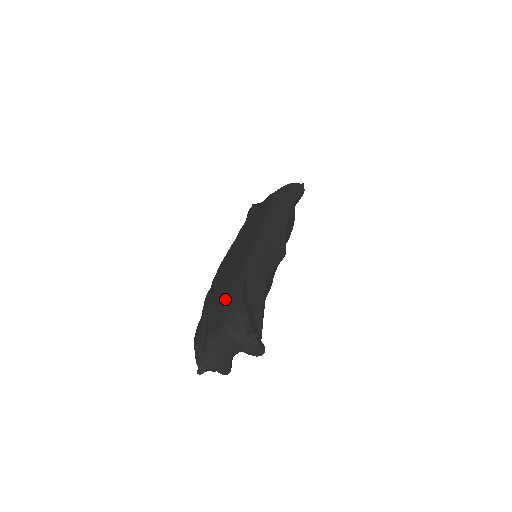
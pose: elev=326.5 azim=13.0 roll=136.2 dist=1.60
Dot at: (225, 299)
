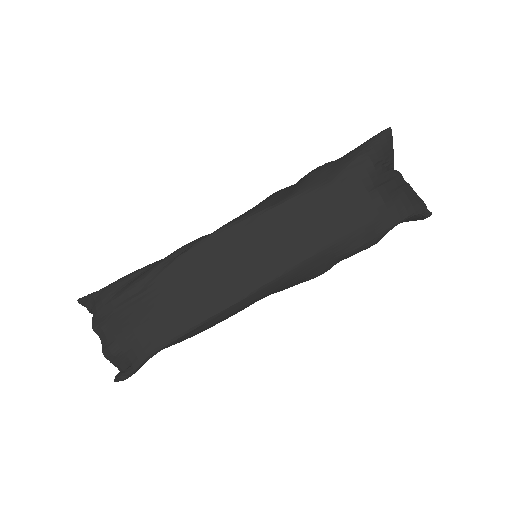
Dot at: (140, 336)
